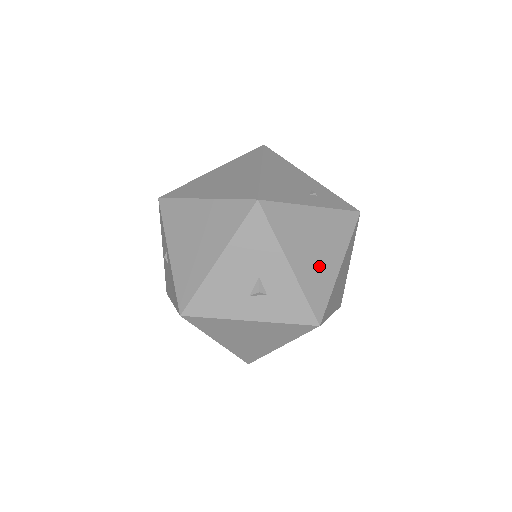
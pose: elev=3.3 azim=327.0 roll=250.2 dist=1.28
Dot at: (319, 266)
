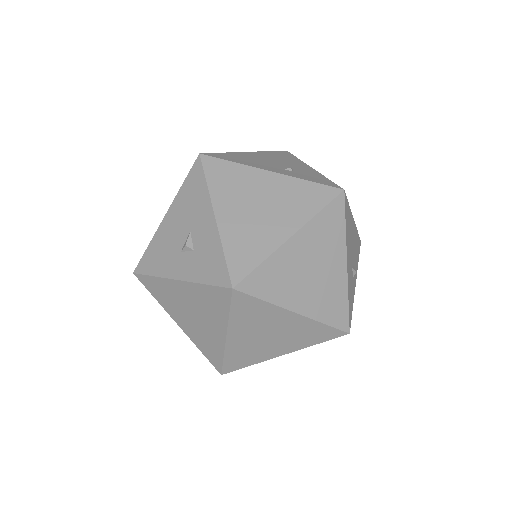
Dot at: (256, 228)
